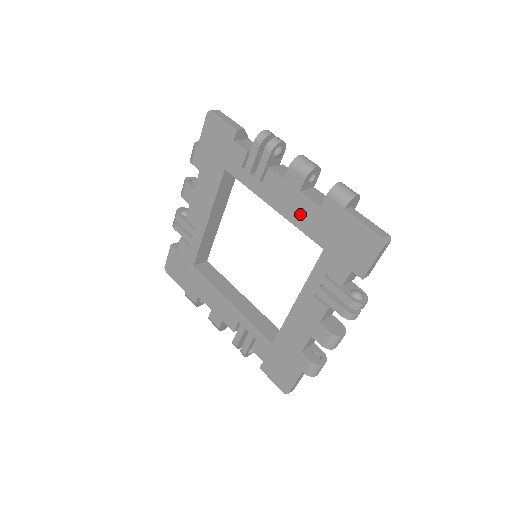
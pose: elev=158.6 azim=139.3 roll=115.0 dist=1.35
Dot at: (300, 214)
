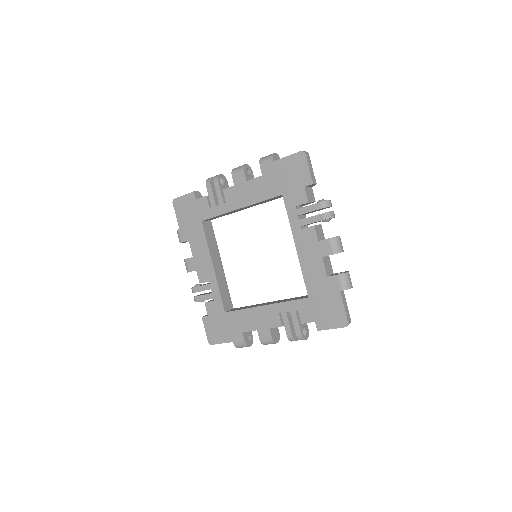
Dot at: (256, 192)
